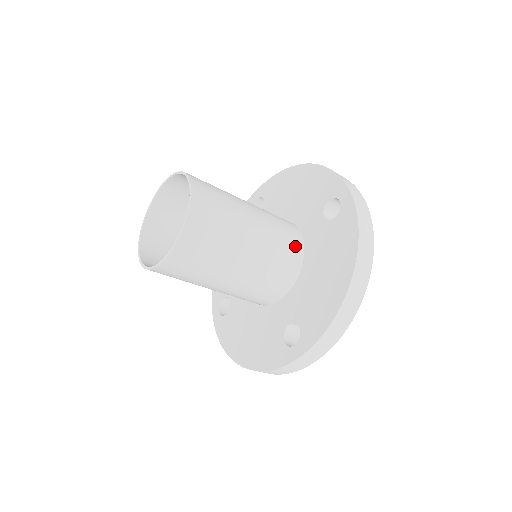
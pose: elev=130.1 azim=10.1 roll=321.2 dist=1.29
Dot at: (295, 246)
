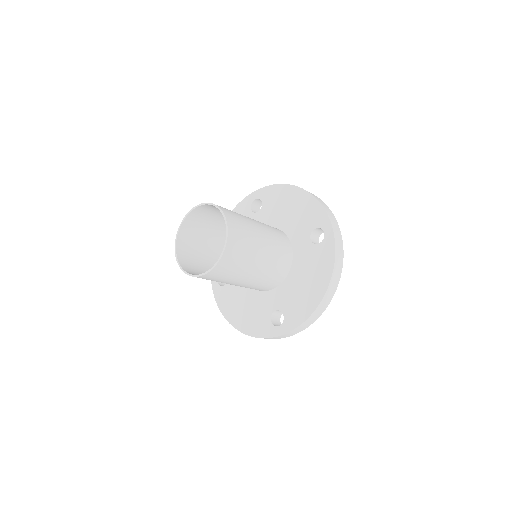
Dot at: (287, 257)
